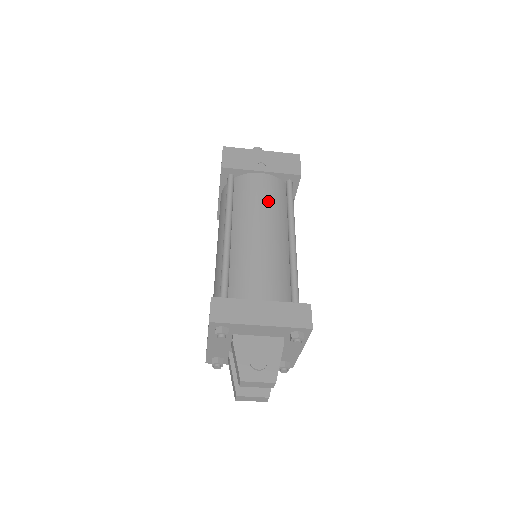
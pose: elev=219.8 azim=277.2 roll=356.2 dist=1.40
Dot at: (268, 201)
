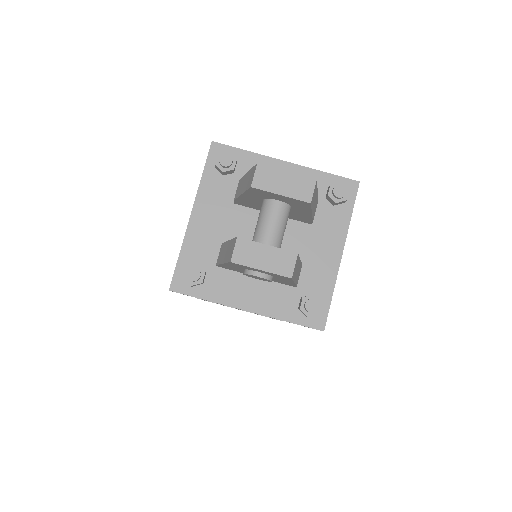
Dot at: occluded
